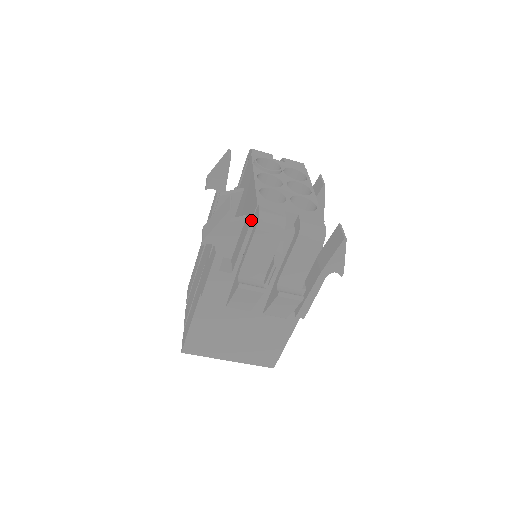
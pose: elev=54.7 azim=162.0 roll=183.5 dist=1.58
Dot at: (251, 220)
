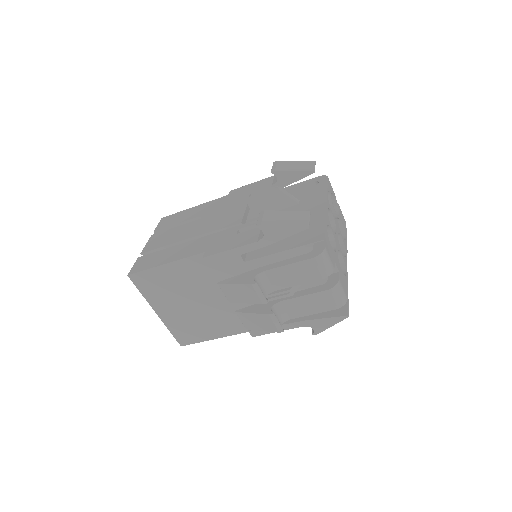
Dot at: (307, 244)
